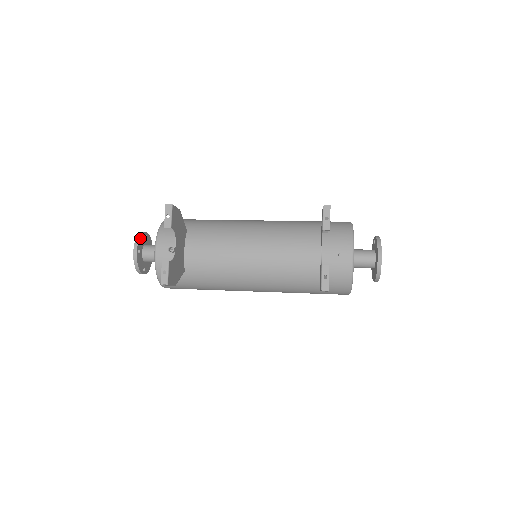
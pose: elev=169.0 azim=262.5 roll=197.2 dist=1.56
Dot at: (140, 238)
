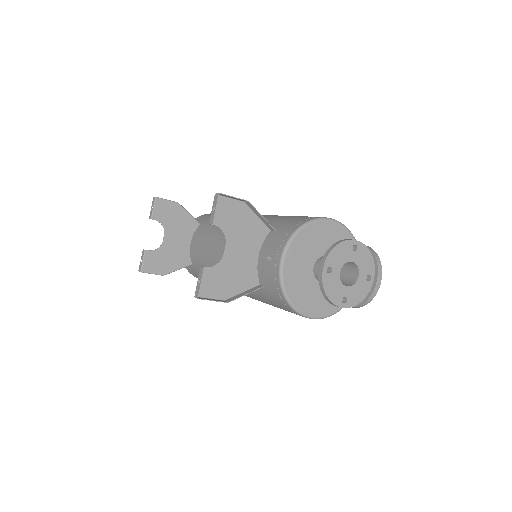
Dot at: occluded
